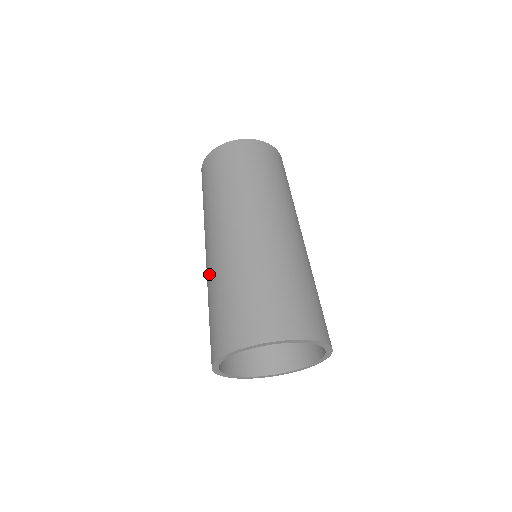
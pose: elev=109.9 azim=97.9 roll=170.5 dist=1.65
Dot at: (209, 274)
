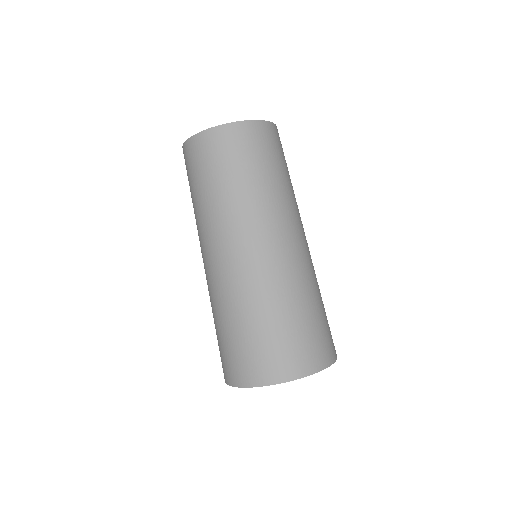
Dot at: (210, 293)
